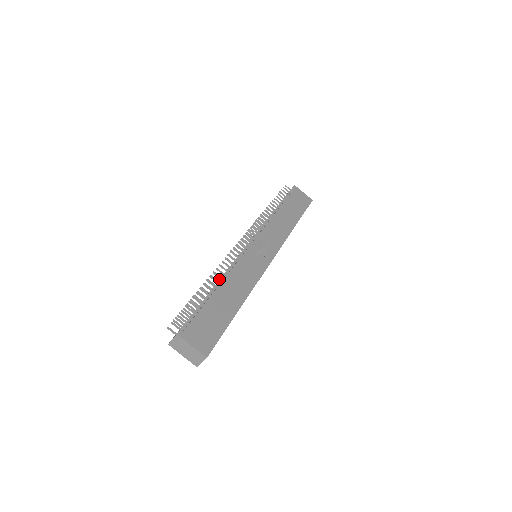
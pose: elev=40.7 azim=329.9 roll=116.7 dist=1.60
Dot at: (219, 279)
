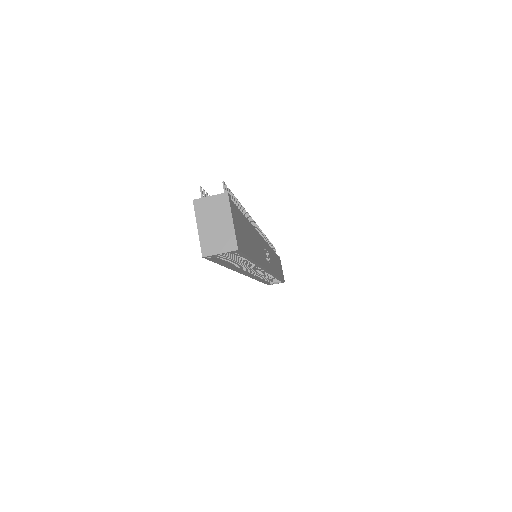
Dot at: occluded
